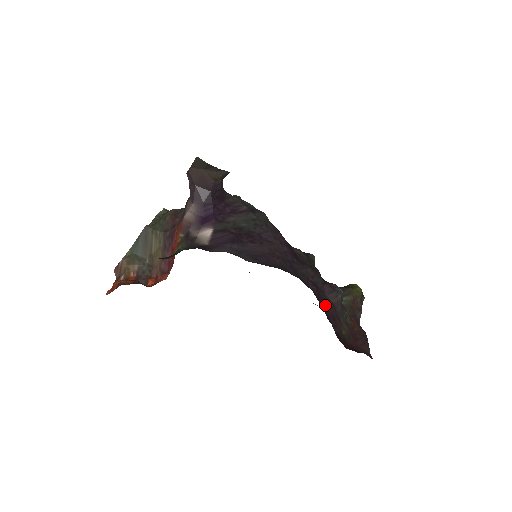
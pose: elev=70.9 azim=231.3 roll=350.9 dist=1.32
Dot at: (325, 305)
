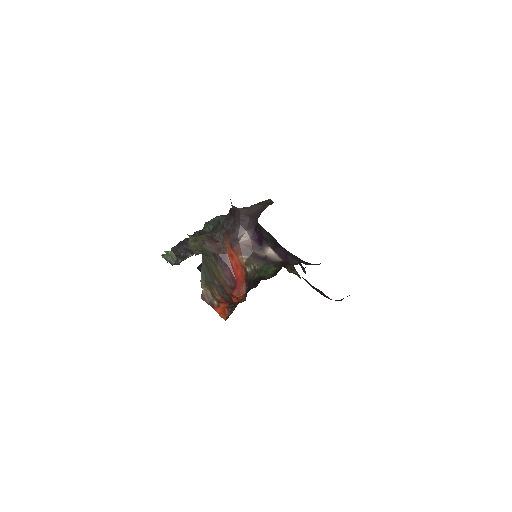
Dot at: occluded
